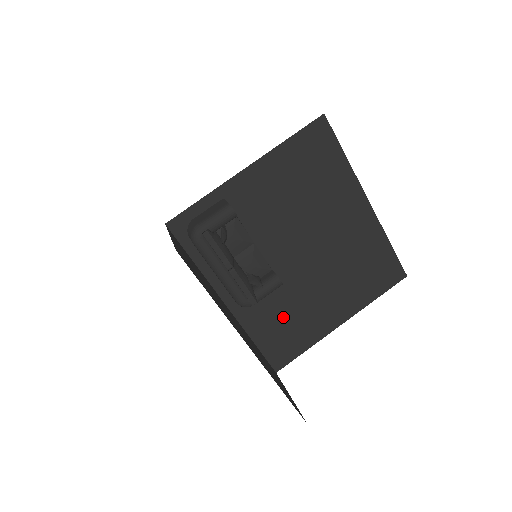
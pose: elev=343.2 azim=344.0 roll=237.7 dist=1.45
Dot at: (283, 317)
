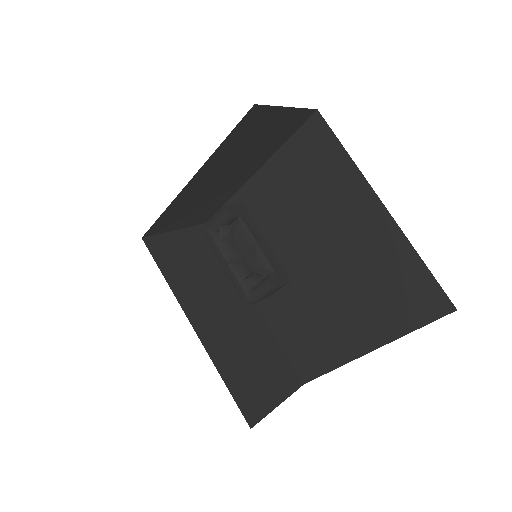
Dot at: (304, 326)
